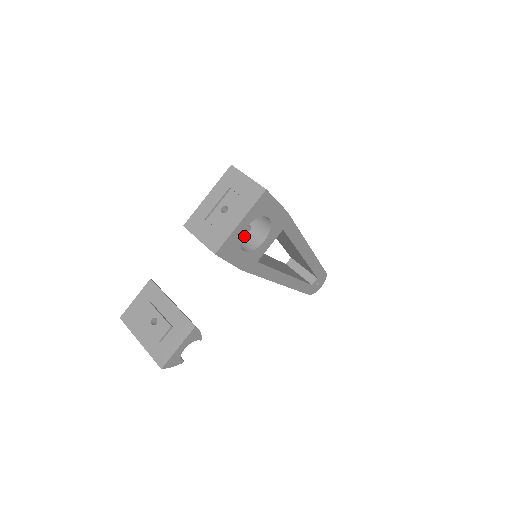
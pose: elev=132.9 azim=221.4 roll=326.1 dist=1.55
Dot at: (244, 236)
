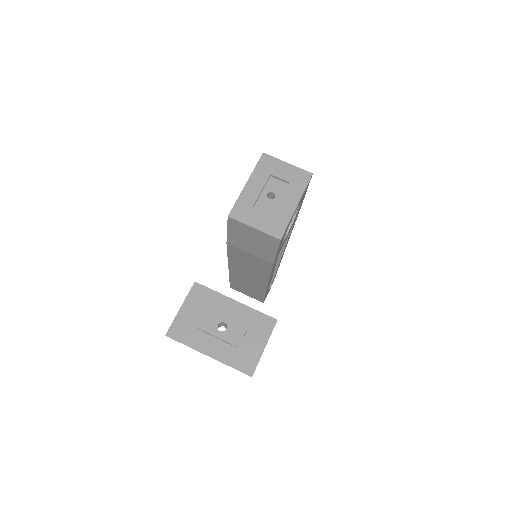
Dot at: occluded
